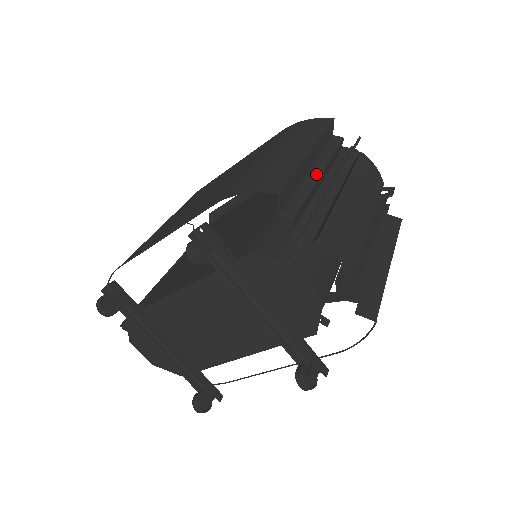
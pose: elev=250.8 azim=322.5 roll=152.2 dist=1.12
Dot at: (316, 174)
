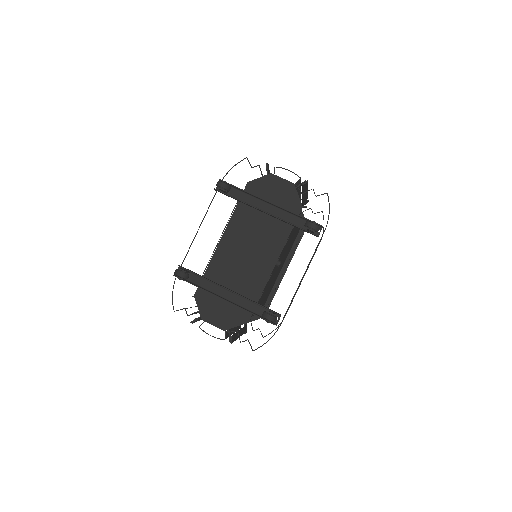
Dot at: occluded
